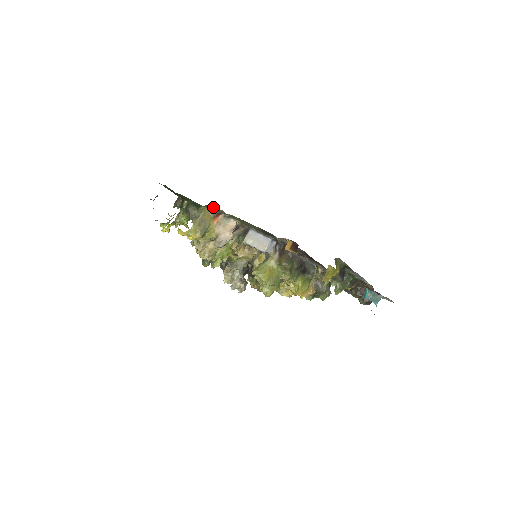
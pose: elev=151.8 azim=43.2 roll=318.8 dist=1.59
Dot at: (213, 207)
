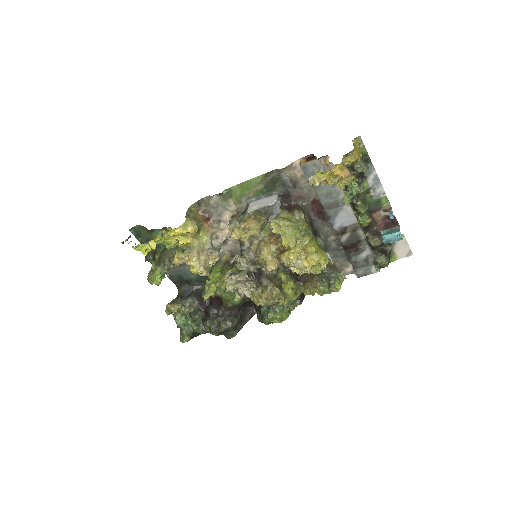
Dot at: (201, 209)
